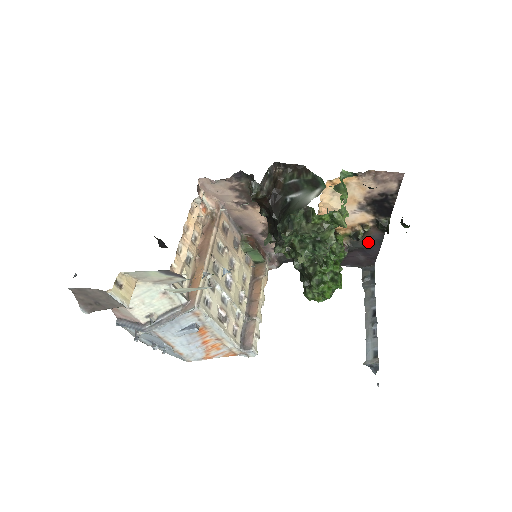
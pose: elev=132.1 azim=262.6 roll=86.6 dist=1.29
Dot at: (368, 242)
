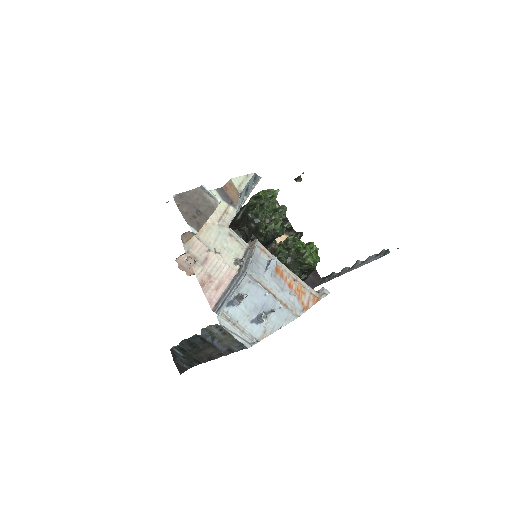
Dot at: occluded
